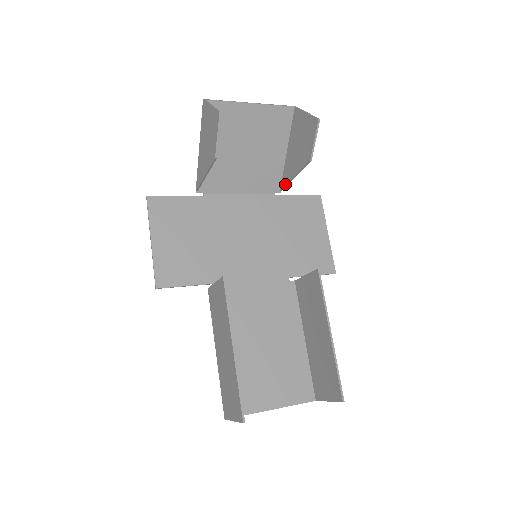
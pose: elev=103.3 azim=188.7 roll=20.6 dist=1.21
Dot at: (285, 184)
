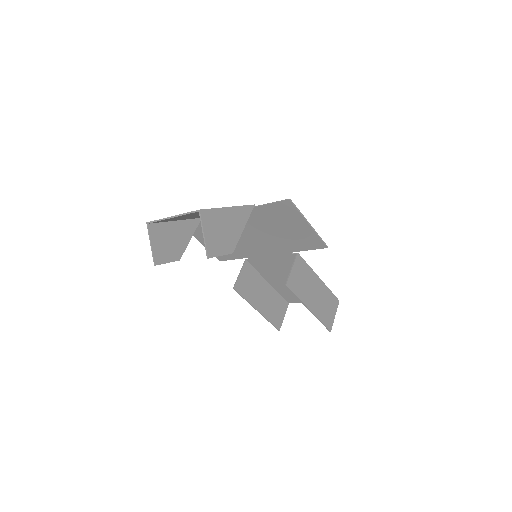
Dot at: (248, 215)
